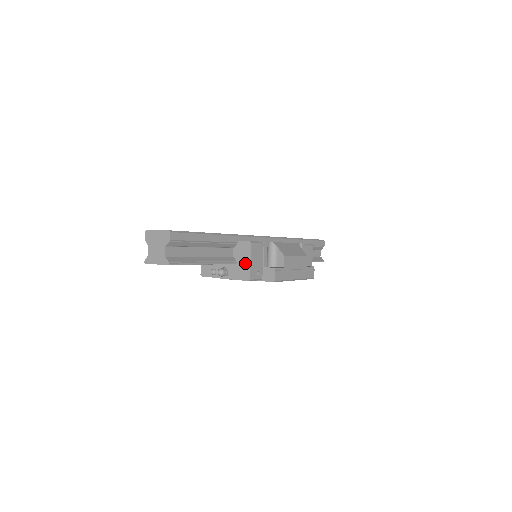
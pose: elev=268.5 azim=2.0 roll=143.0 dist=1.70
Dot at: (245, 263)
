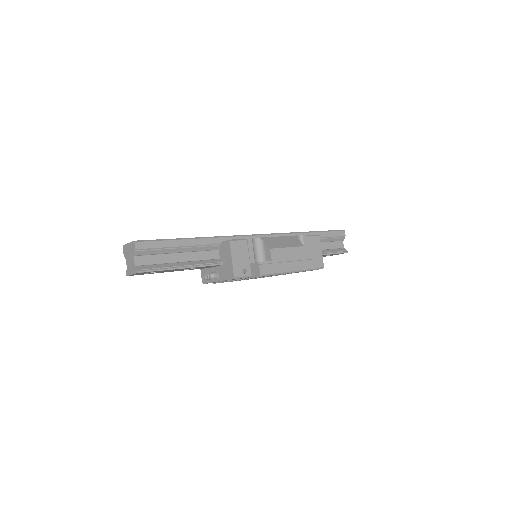
Dot at: (228, 262)
